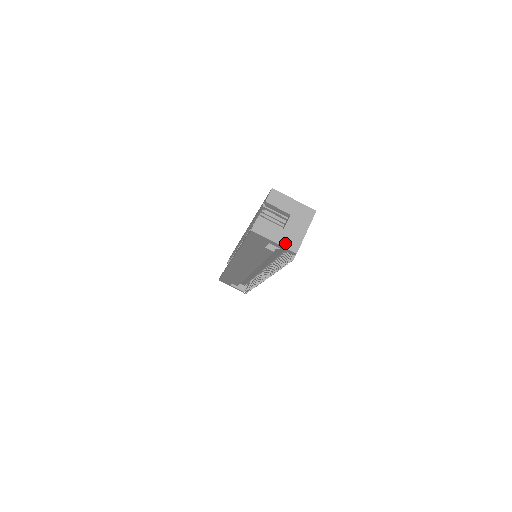
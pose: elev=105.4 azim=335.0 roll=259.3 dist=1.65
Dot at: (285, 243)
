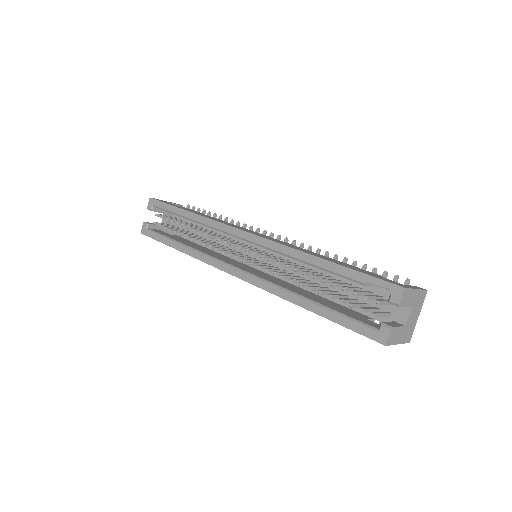
Dot at: (405, 339)
